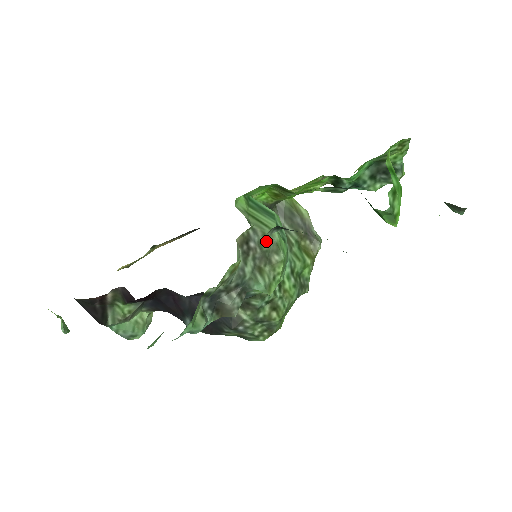
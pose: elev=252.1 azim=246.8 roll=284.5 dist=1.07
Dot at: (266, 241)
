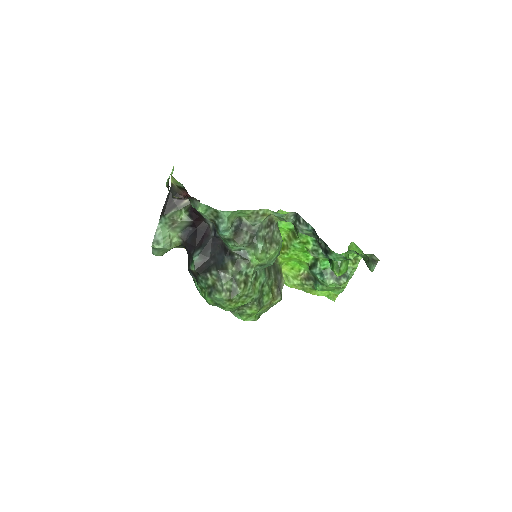
Dot at: (286, 217)
